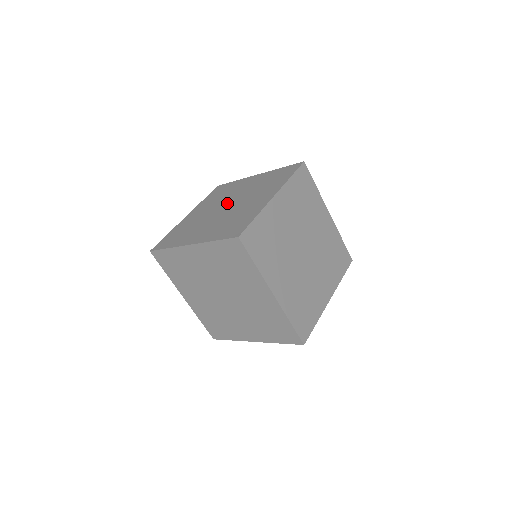
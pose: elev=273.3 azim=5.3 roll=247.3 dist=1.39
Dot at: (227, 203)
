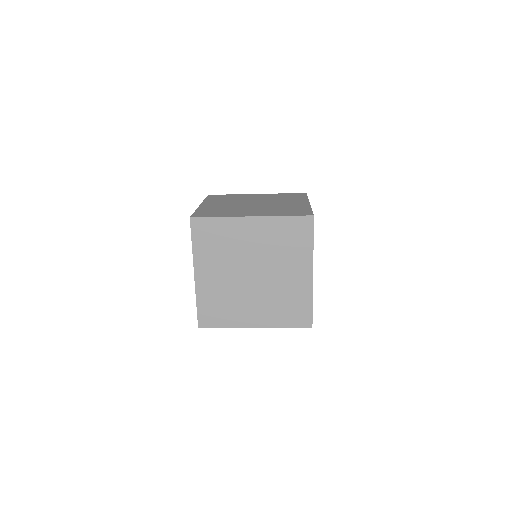
Dot at: (260, 203)
